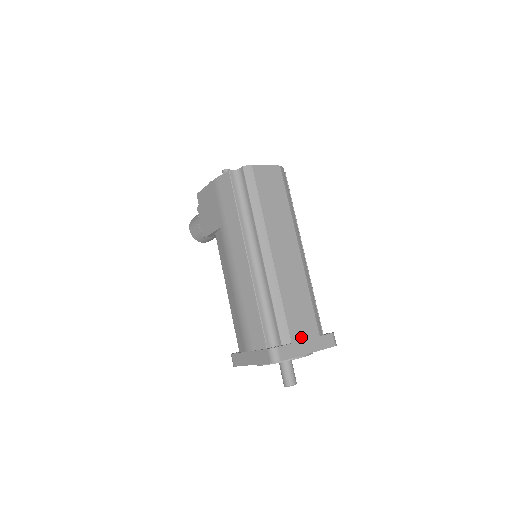
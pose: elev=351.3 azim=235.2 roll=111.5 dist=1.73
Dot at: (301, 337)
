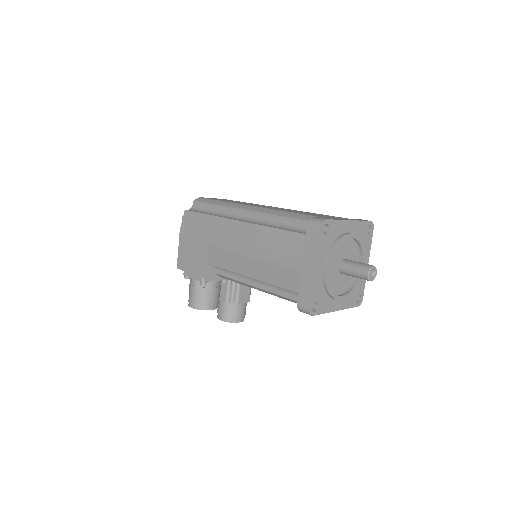
Dot at: occluded
